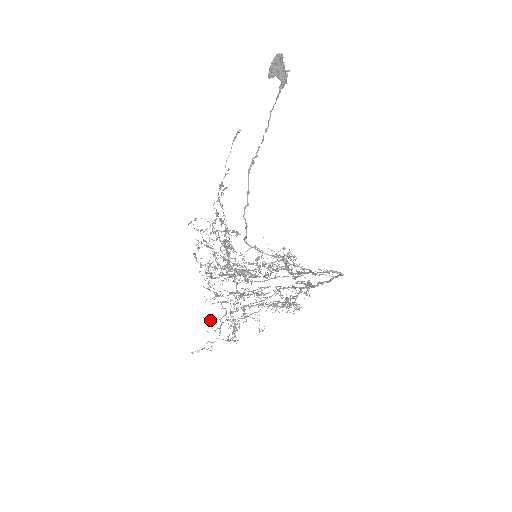
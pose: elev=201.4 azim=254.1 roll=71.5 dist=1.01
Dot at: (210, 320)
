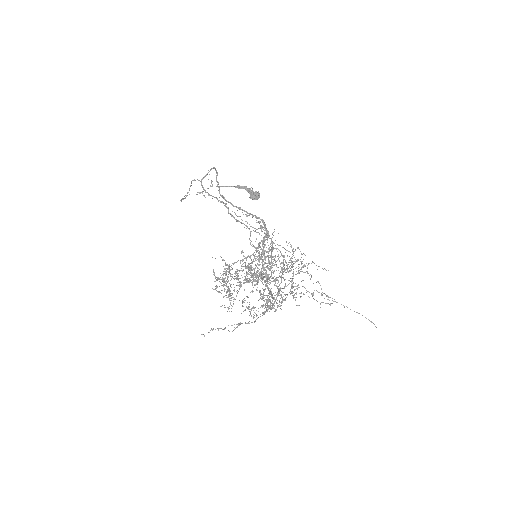
Dot at: occluded
